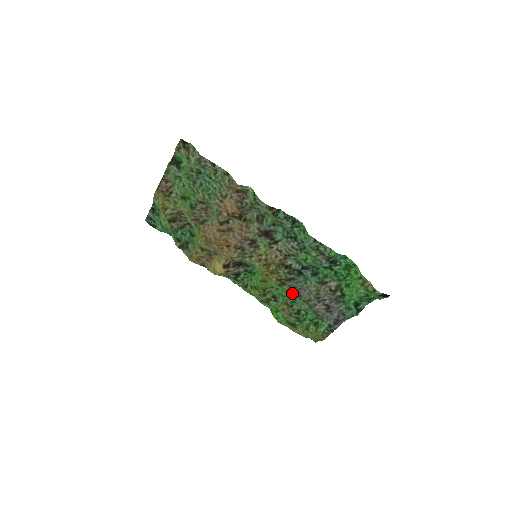
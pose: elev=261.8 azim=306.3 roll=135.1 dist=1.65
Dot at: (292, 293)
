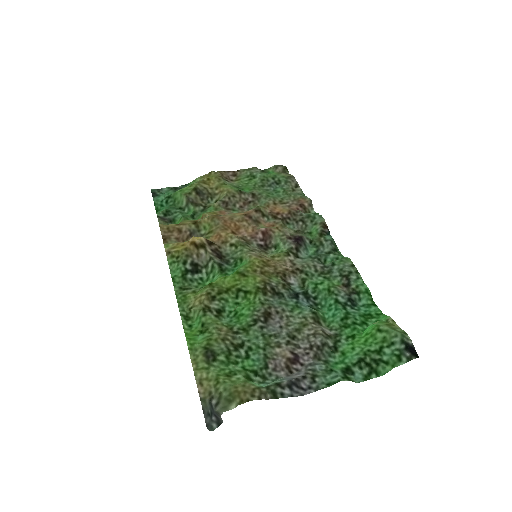
Dot at: (262, 310)
